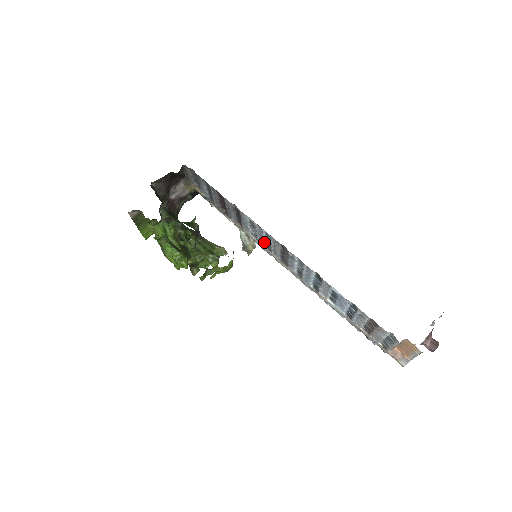
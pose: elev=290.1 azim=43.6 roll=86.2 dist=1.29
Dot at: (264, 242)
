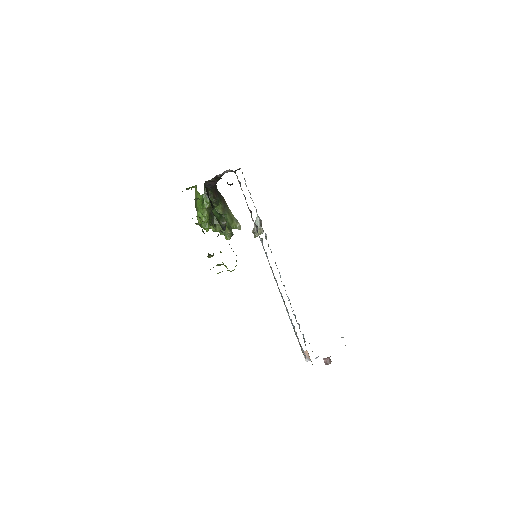
Dot at: occluded
